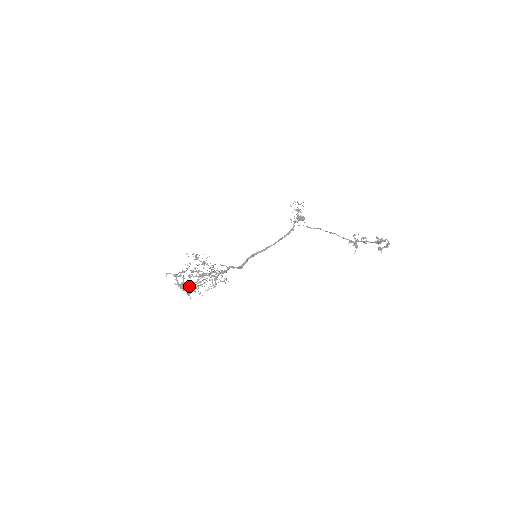
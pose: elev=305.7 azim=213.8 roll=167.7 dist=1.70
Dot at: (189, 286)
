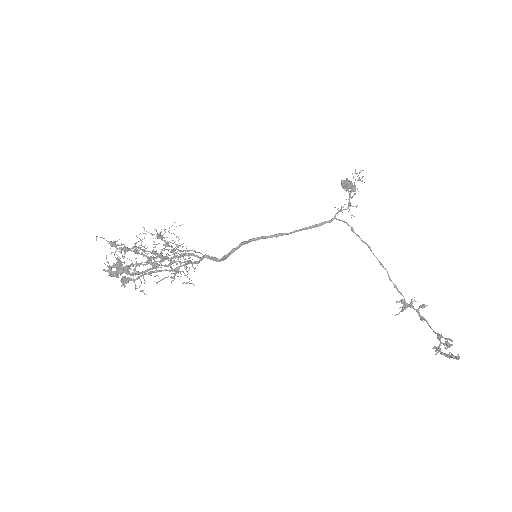
Dot at: (129, 266)
